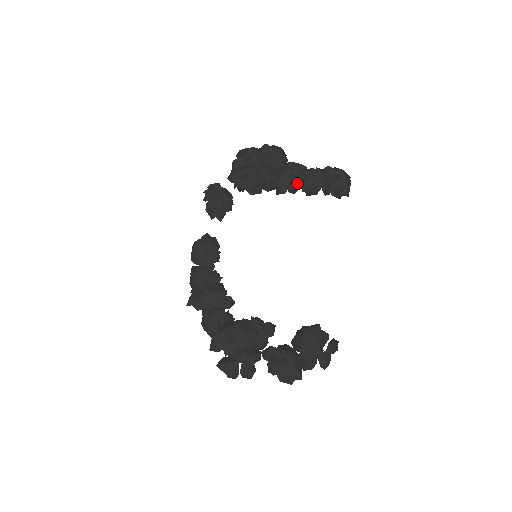
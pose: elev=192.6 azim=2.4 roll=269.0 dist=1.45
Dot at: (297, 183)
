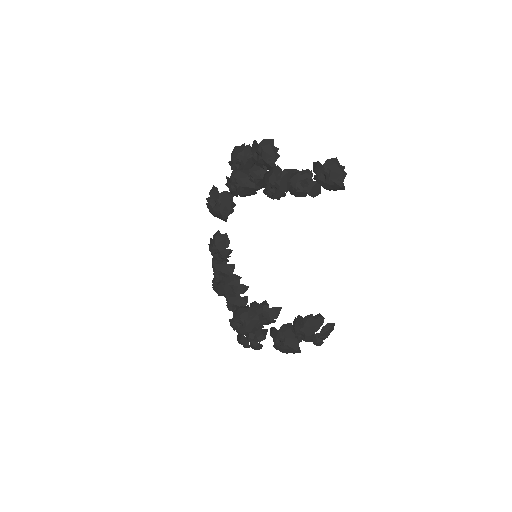
Dot at: (280, 194)
